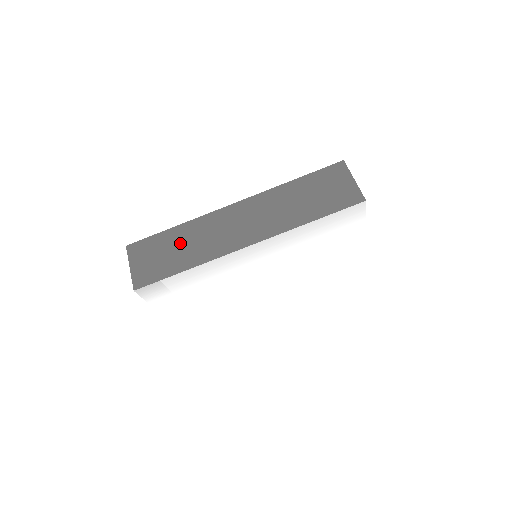
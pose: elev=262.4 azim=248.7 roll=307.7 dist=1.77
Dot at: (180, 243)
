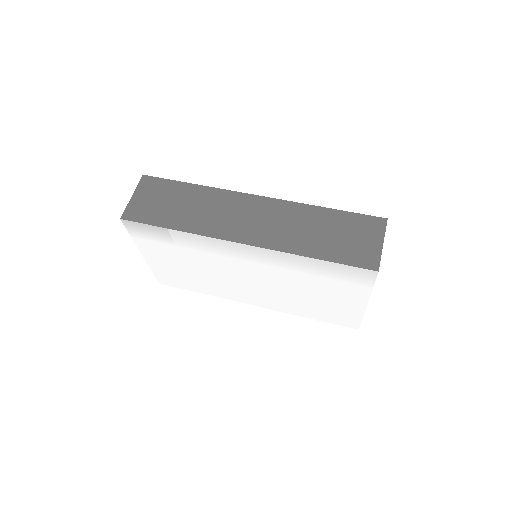
Dot at: (187, 202)
